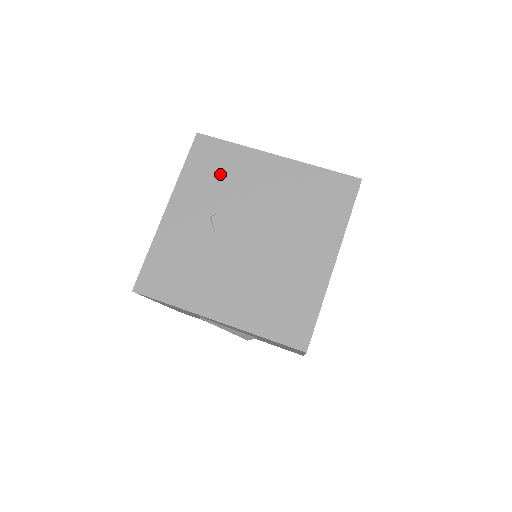
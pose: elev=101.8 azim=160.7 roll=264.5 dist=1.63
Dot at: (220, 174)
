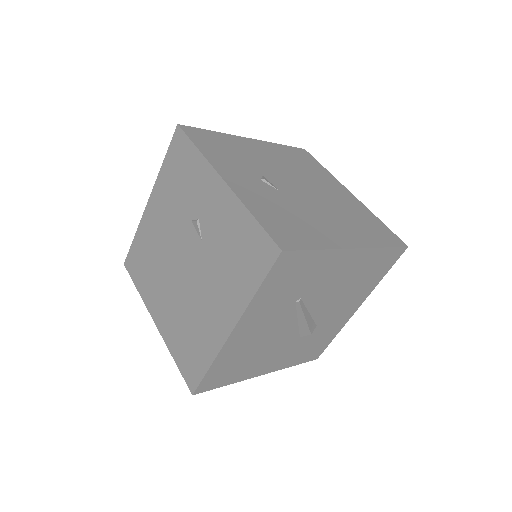
Dot at: (230, 151)
